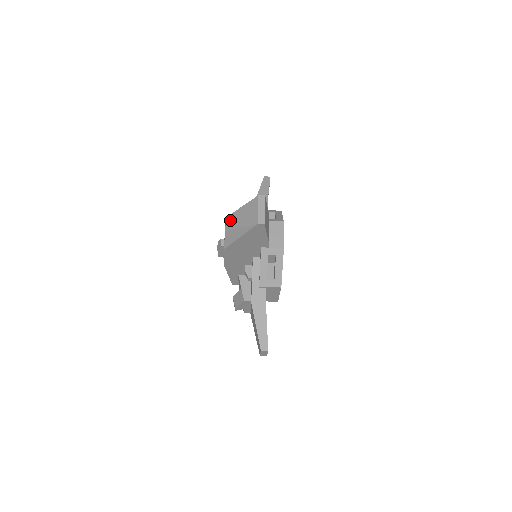
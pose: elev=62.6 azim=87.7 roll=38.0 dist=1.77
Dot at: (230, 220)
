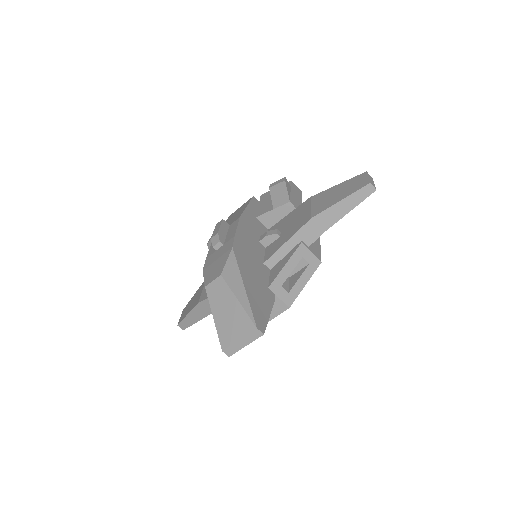
Dot at: (218, 288)
